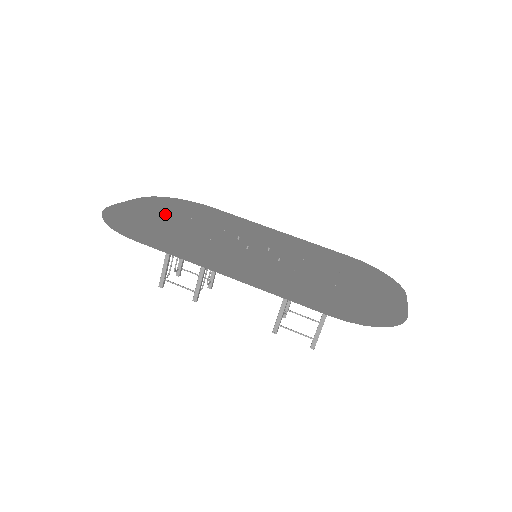
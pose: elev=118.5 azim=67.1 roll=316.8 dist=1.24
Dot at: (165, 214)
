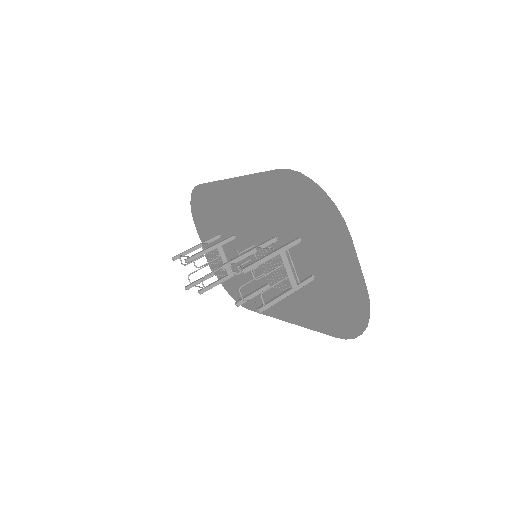
Dot at: occluded
